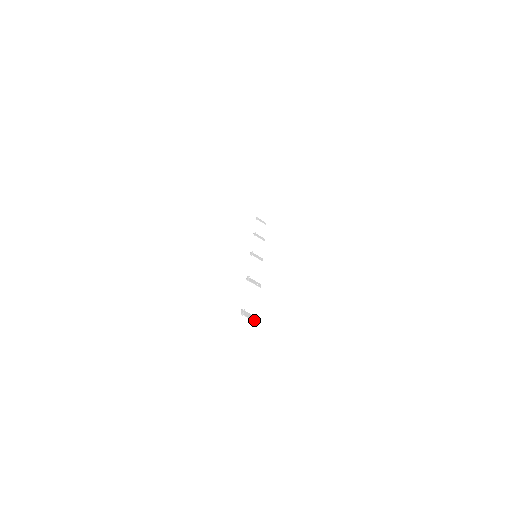
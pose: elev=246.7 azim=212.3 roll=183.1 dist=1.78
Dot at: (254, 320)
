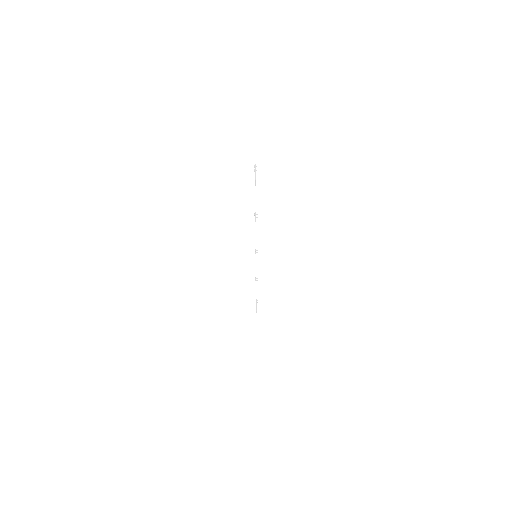
Dot at: occluded
